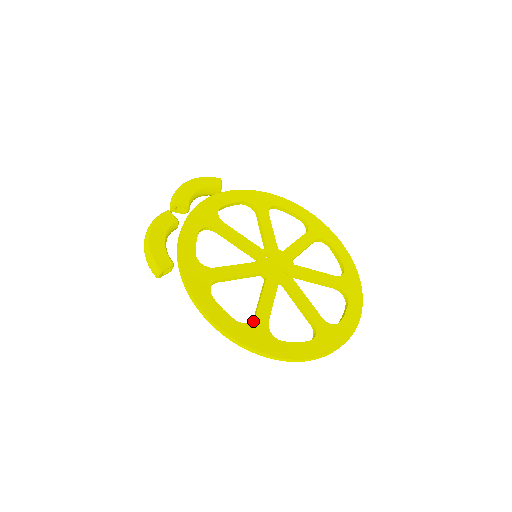
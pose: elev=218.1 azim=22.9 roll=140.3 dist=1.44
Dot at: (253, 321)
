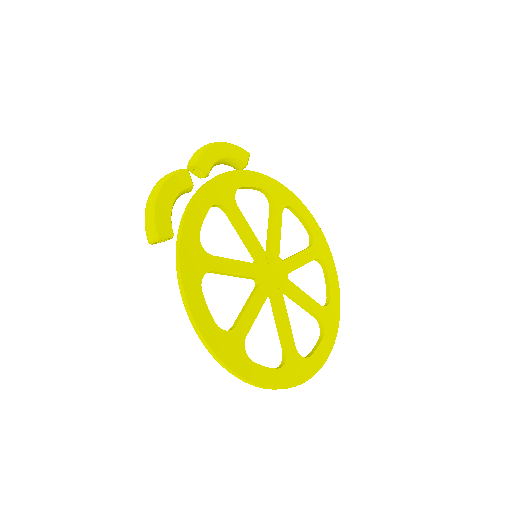
Dot at: (232, 330)
